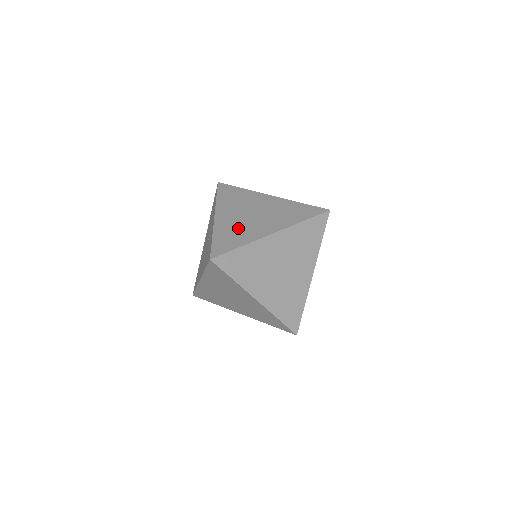
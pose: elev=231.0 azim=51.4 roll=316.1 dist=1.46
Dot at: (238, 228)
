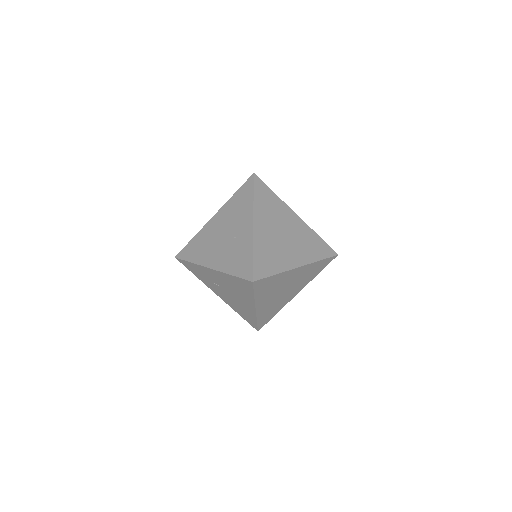
Dot at: (273, 249)
